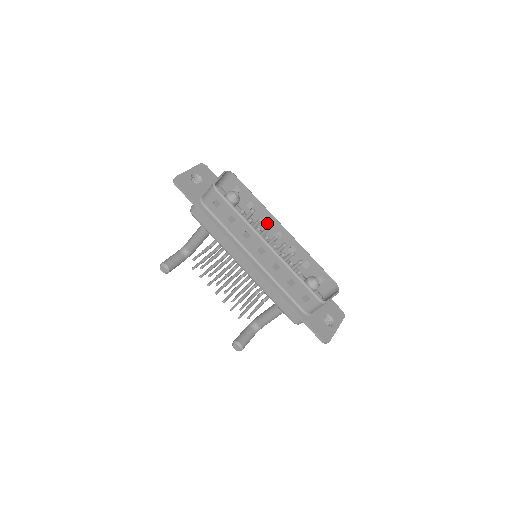
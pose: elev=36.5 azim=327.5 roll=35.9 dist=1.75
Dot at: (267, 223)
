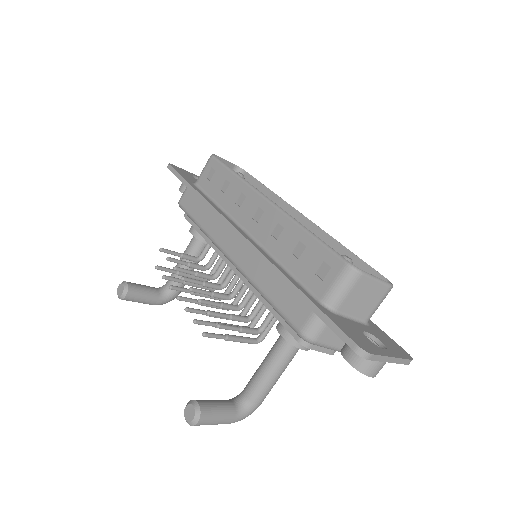
Dot at: occluded
